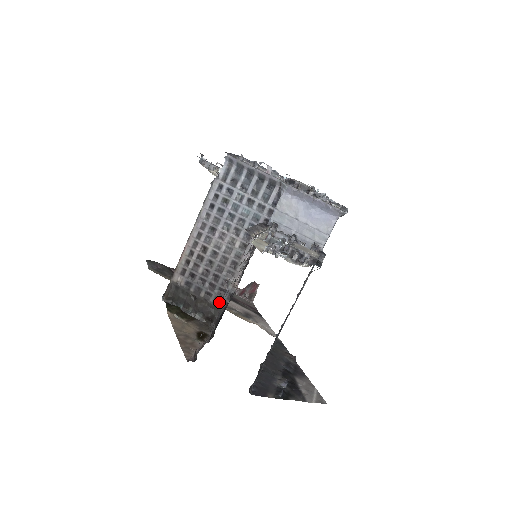
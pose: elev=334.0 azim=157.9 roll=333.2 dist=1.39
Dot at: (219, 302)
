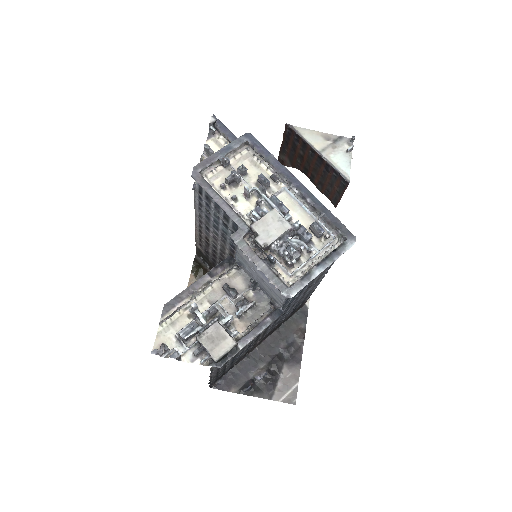
Dot at: occluded
